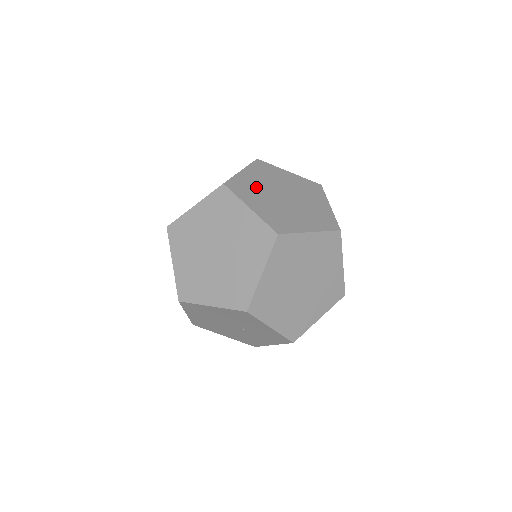
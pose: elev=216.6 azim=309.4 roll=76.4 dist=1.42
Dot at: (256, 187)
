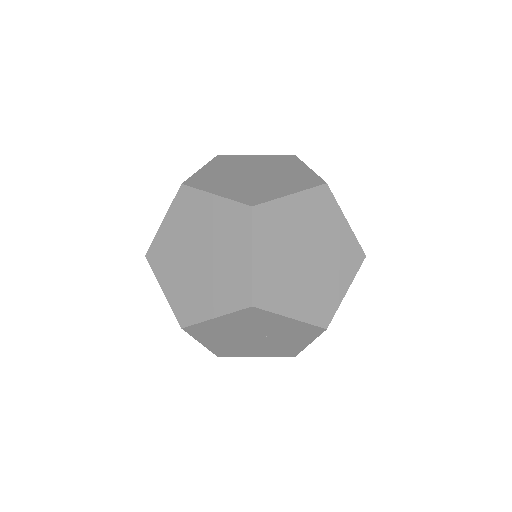
Dot at: (220, 176)
